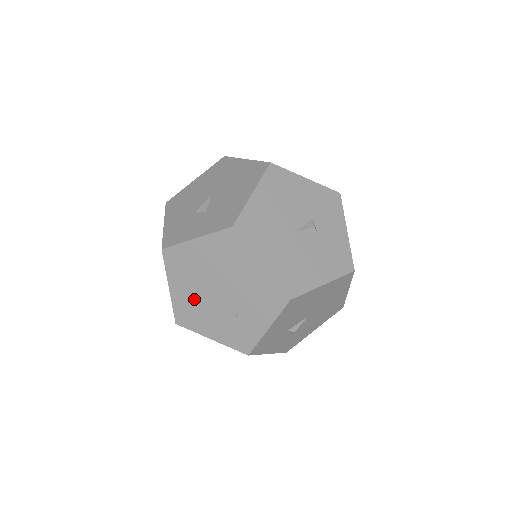
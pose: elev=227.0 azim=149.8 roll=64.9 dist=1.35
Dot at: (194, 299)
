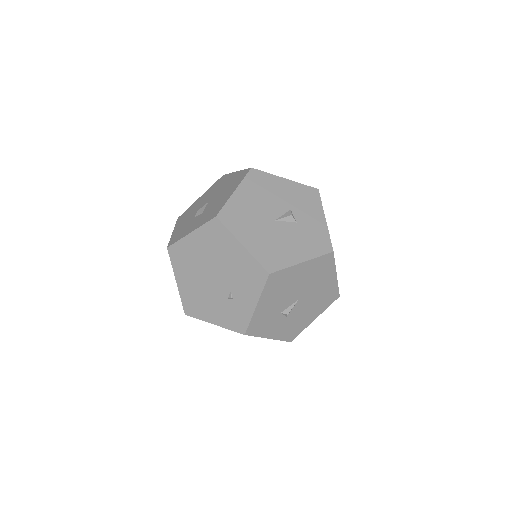
Dot at: (196, 288)
